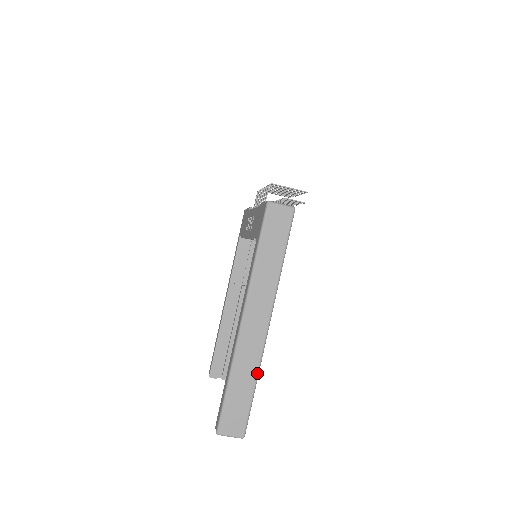
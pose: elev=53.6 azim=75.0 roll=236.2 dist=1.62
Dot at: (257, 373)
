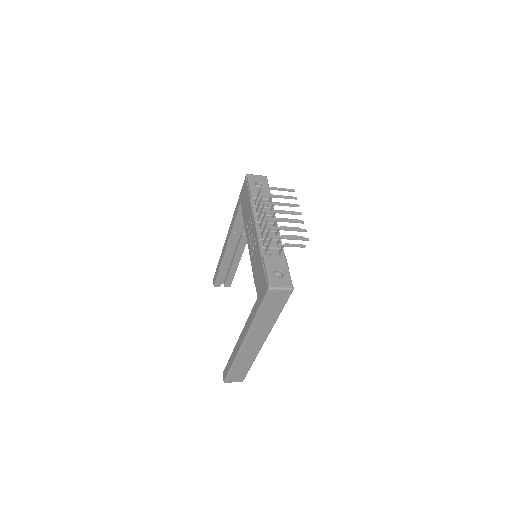
Dot at: (253, 361)
